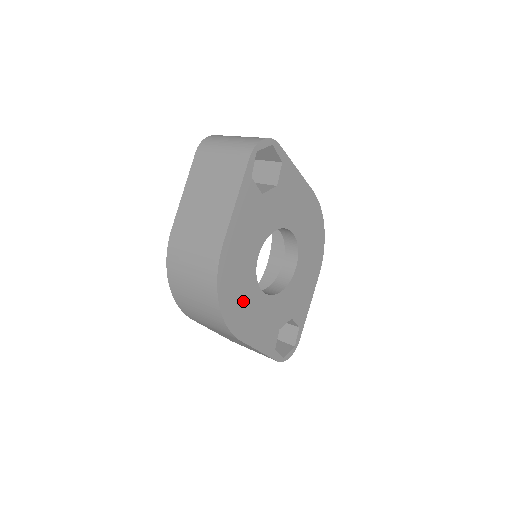
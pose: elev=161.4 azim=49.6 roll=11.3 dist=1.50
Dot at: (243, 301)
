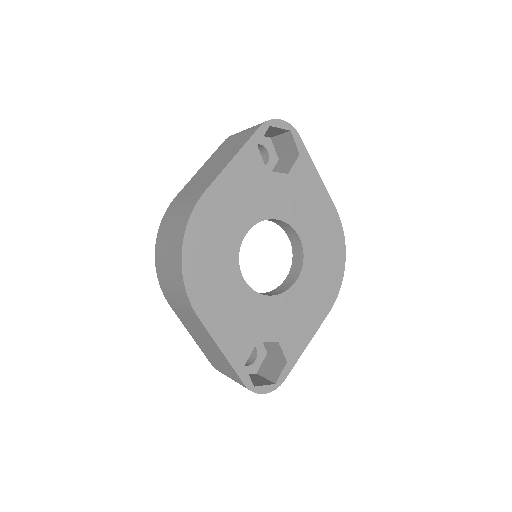
Dot at: (214, 271)
